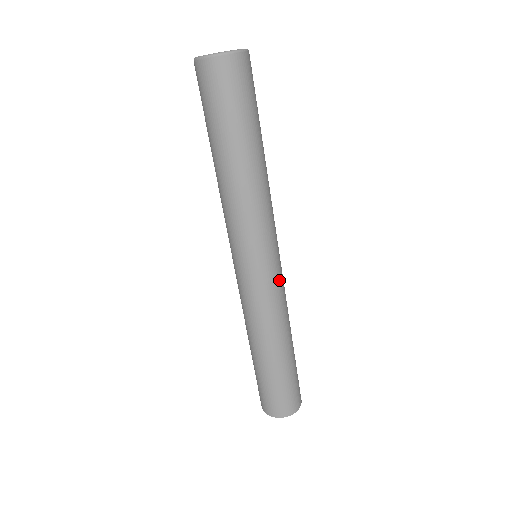
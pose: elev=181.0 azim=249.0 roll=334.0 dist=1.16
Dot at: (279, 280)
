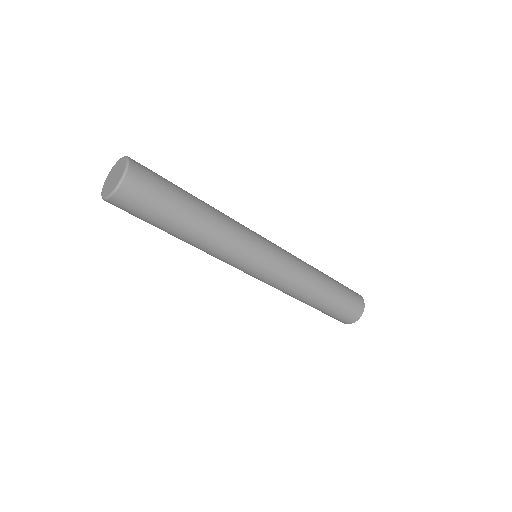
Dot at: (281, 268)
